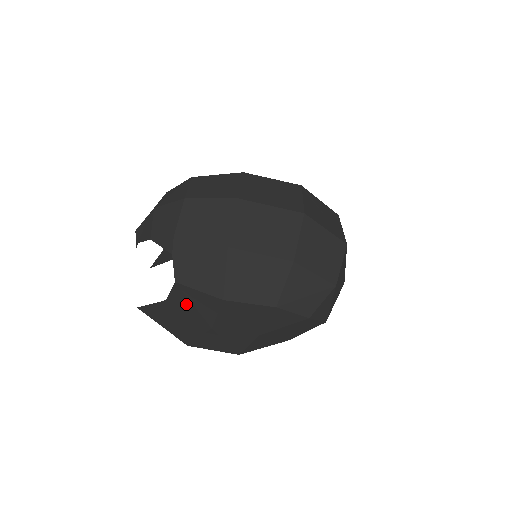
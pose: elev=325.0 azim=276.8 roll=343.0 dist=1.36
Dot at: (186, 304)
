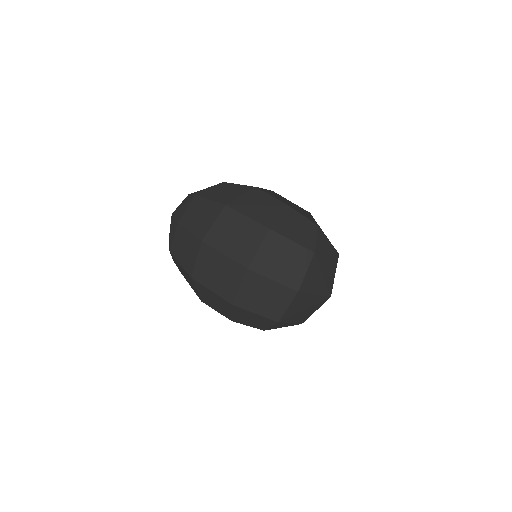
Dot at: occluded
